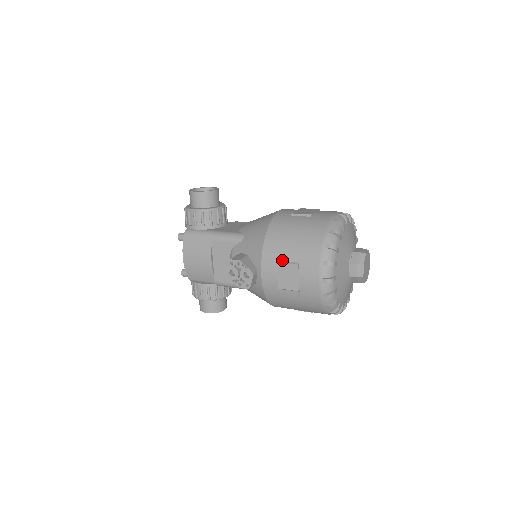
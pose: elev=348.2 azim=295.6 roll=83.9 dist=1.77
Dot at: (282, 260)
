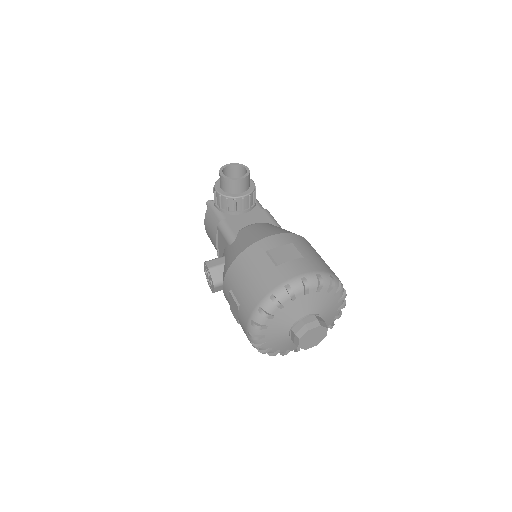
Dot at: (233, 292)
